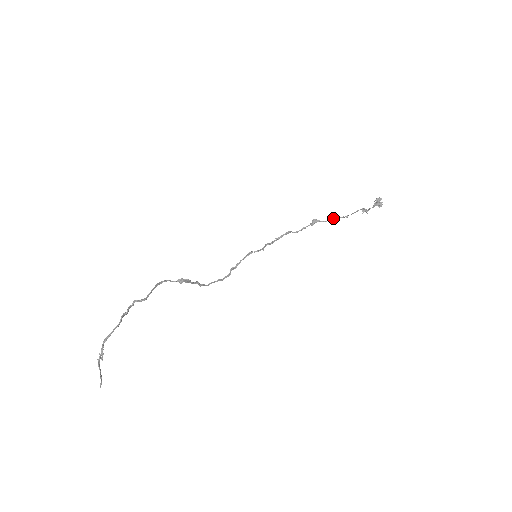
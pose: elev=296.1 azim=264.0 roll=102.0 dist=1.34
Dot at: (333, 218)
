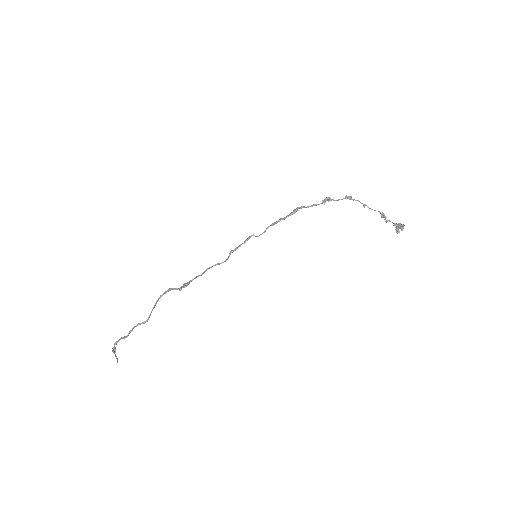
Dot at: (349, 198)
